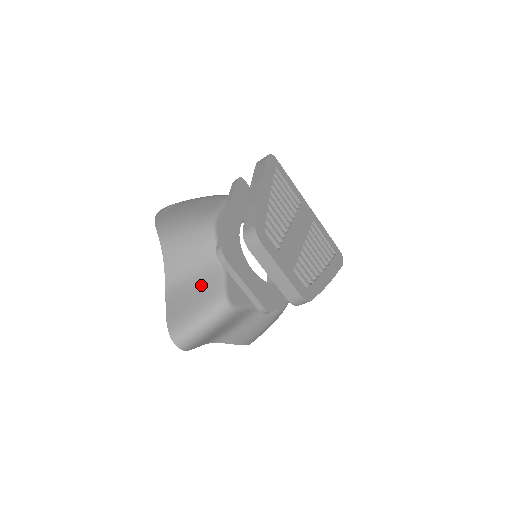
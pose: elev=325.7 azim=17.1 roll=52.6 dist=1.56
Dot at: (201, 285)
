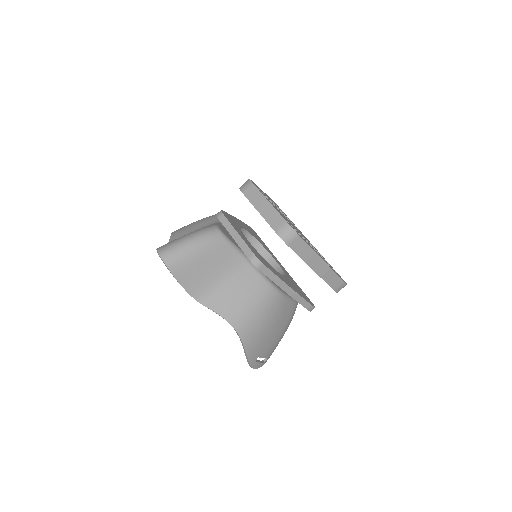
Dot at: occluded
